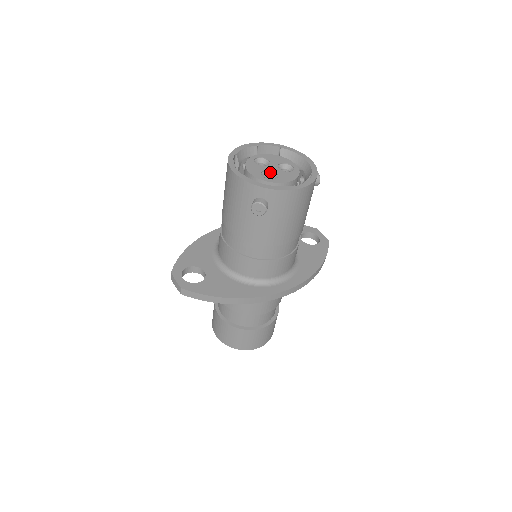
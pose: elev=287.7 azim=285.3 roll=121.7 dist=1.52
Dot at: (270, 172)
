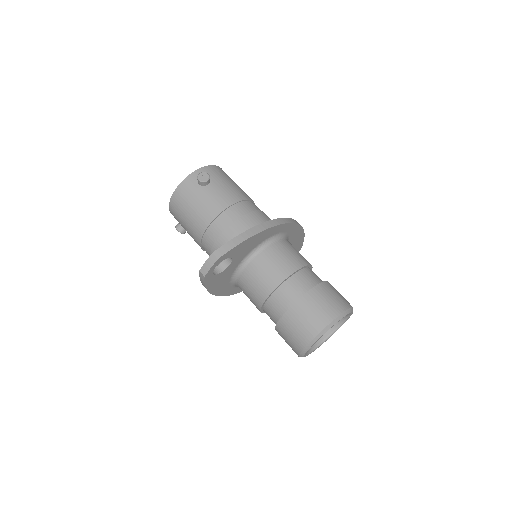
Dot at: occluded
